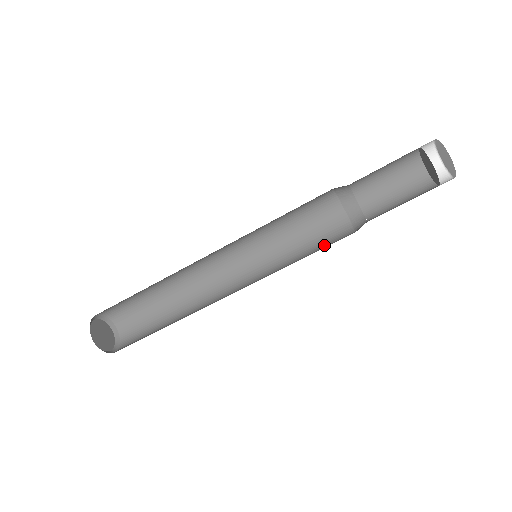
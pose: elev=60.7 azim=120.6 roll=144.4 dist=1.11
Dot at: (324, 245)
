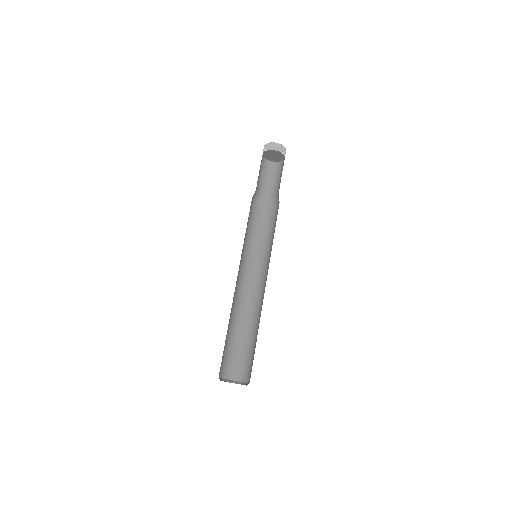
Dot at: occluded
